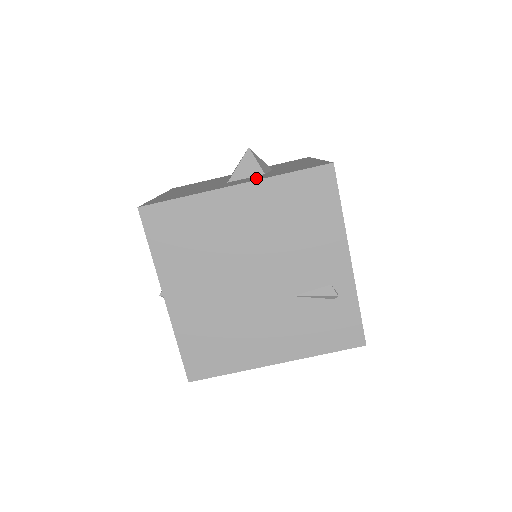
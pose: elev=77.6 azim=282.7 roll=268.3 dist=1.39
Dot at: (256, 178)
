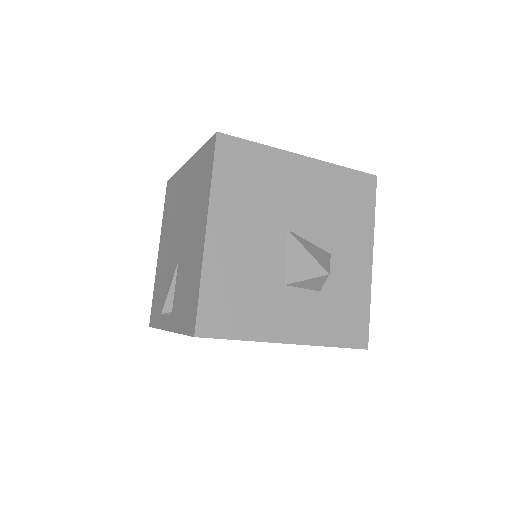
Dot at: (310, 325)
